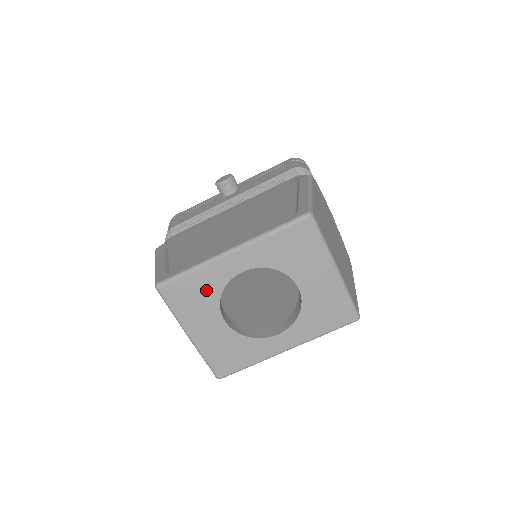
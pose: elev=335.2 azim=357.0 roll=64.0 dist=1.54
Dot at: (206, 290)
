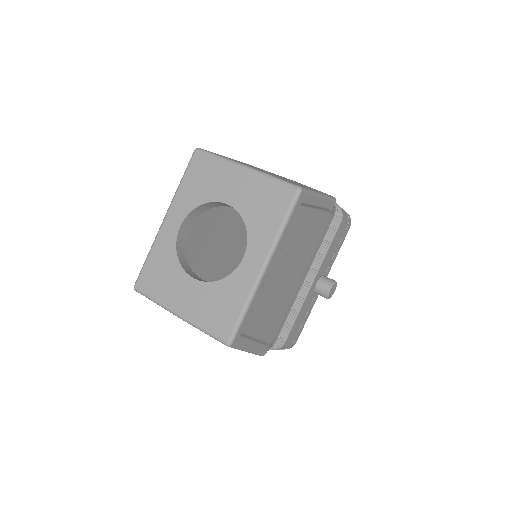
Dot at: (165, 262)
